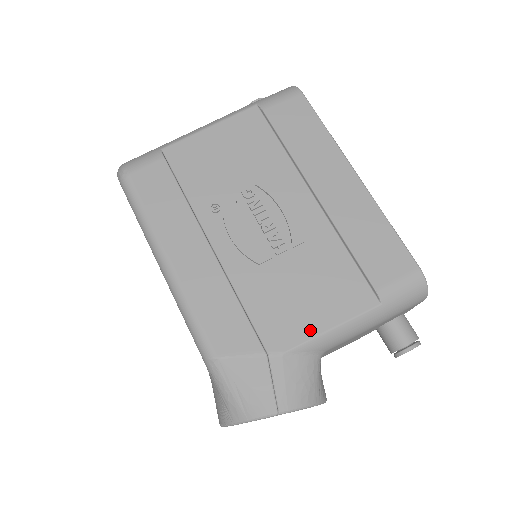
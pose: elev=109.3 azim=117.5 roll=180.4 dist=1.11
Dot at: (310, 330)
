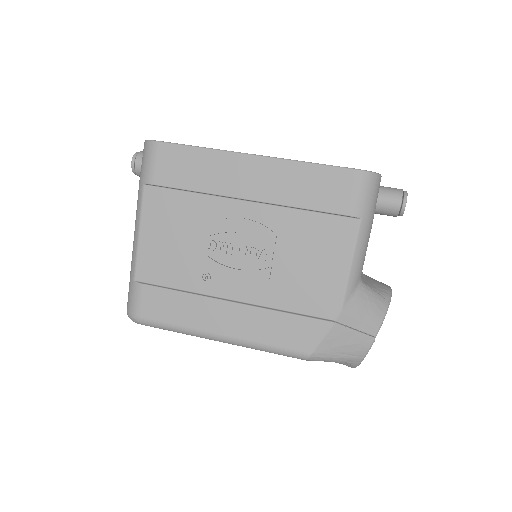
Dot at: (340, 281)
